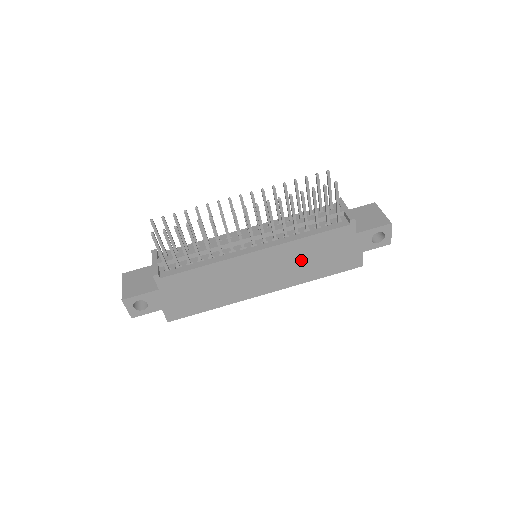
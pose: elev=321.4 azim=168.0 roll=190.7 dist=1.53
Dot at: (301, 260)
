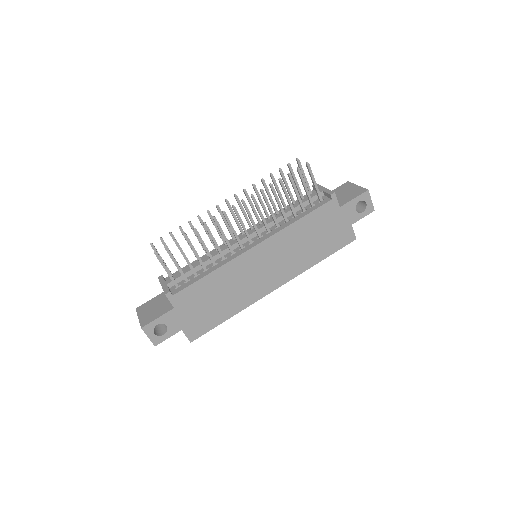
Dot at: (298, 246)
